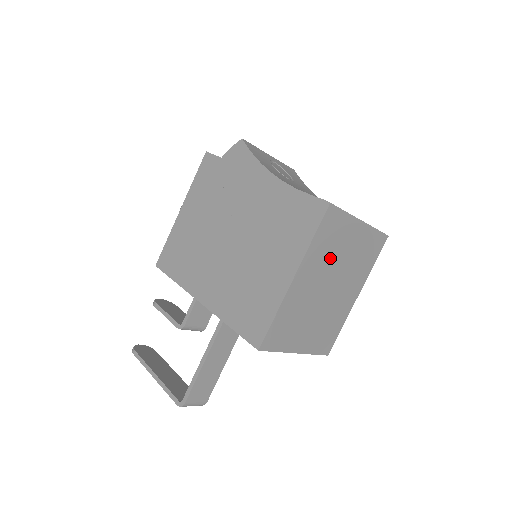
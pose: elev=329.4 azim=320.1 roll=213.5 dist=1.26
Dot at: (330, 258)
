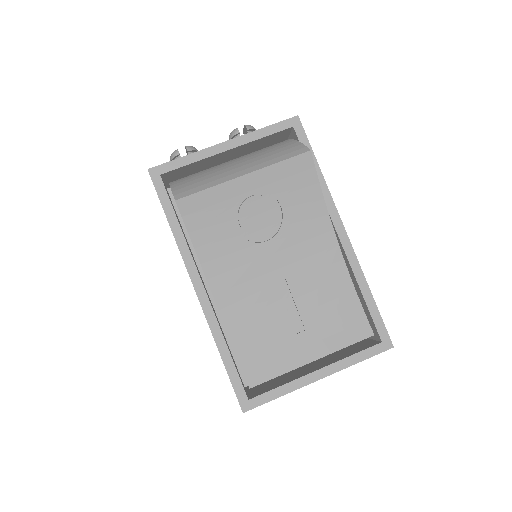
Dot at: occluded
